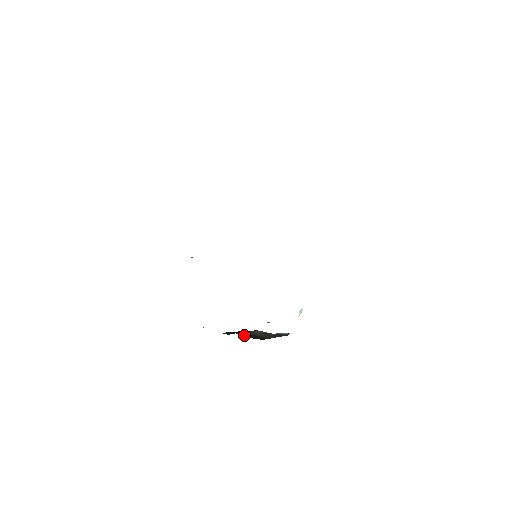
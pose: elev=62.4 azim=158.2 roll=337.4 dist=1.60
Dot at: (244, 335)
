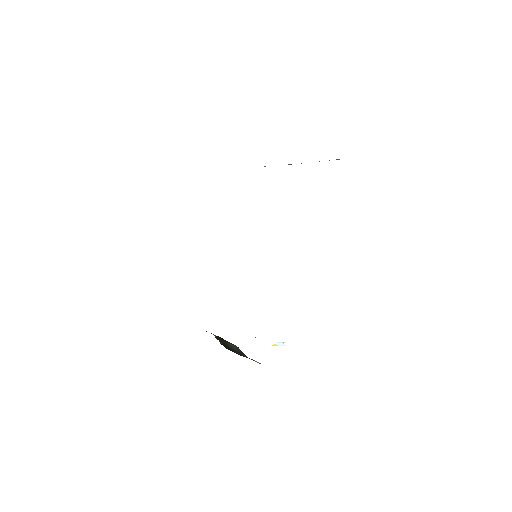
Dot at: (217, 338)
